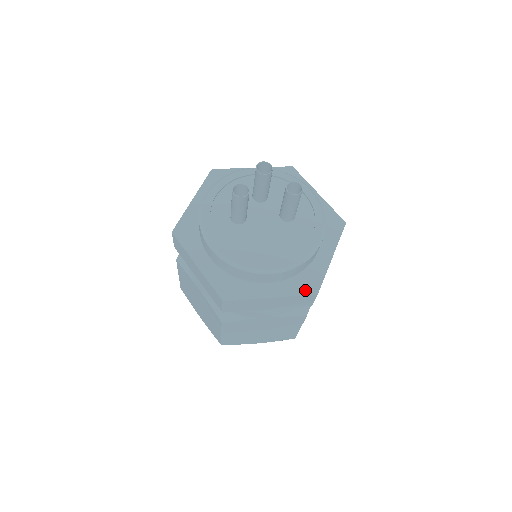
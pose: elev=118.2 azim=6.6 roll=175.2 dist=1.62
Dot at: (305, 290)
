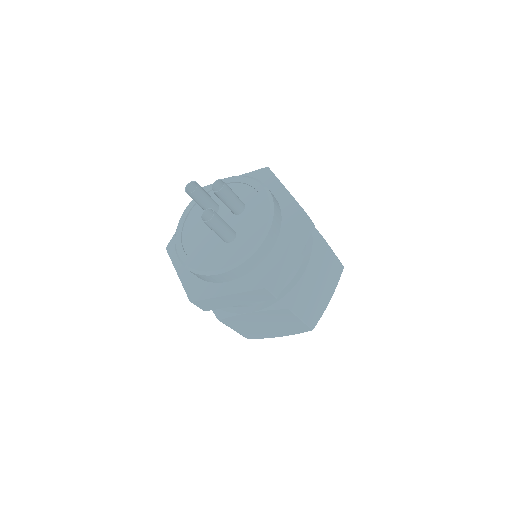
Dot at: (190, 292)
